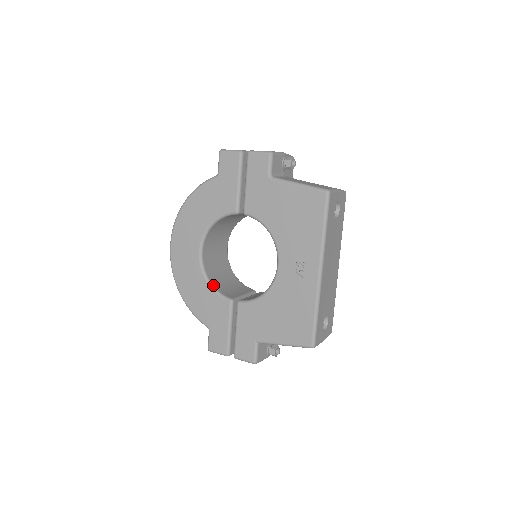
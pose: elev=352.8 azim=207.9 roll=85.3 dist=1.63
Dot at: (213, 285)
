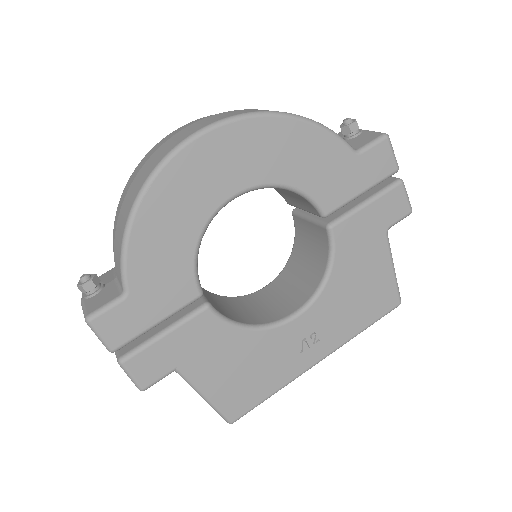
Dot at: occluded
